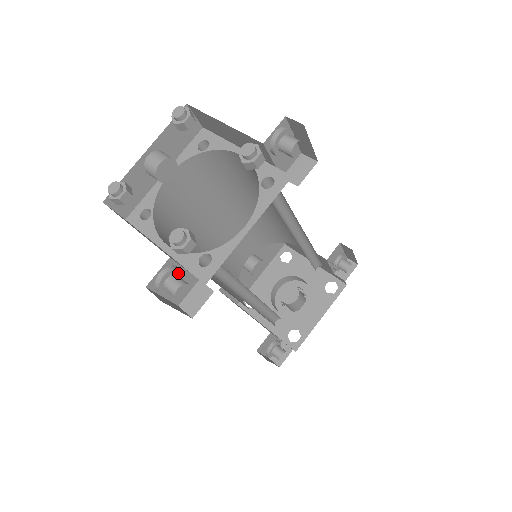
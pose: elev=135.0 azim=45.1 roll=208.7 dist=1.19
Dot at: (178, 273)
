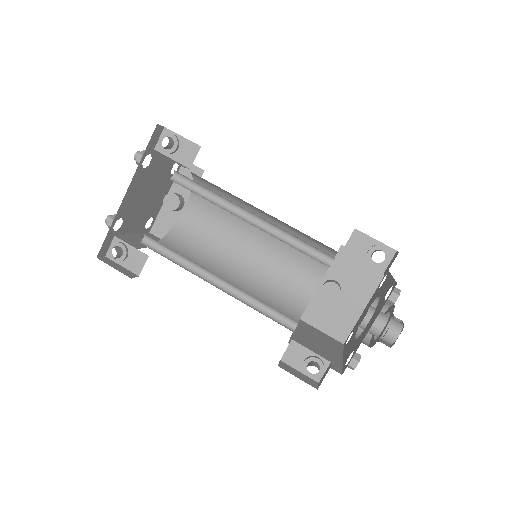
Dot at: (121, 246)
